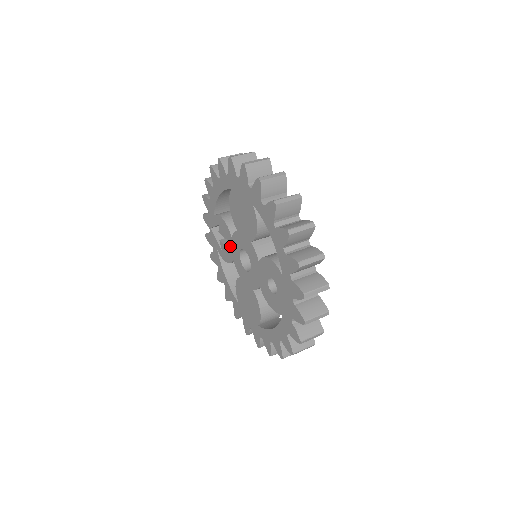
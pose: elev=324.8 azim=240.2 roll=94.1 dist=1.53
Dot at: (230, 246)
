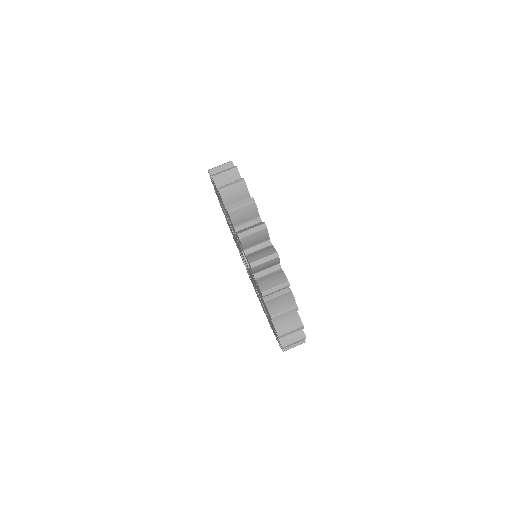
Dot at: occluded
